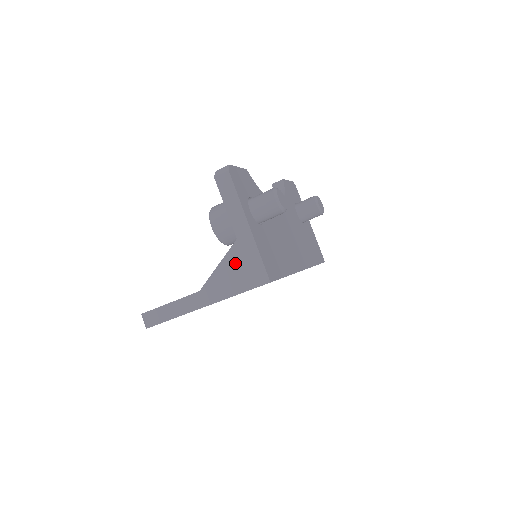
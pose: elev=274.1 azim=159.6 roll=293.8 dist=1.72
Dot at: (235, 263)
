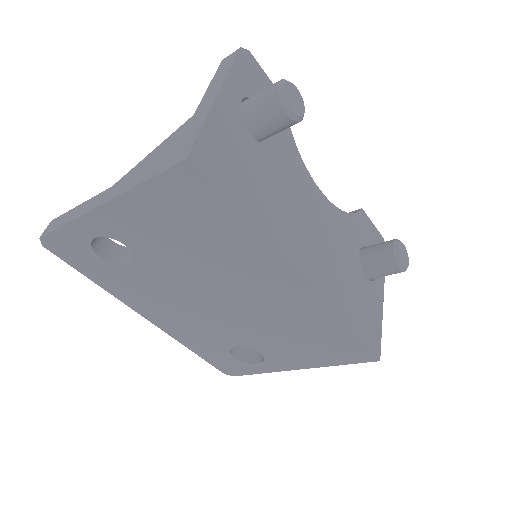
Dot at: (170, 143)
